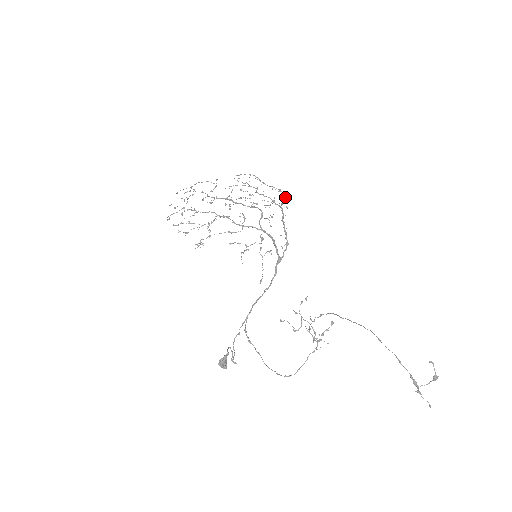
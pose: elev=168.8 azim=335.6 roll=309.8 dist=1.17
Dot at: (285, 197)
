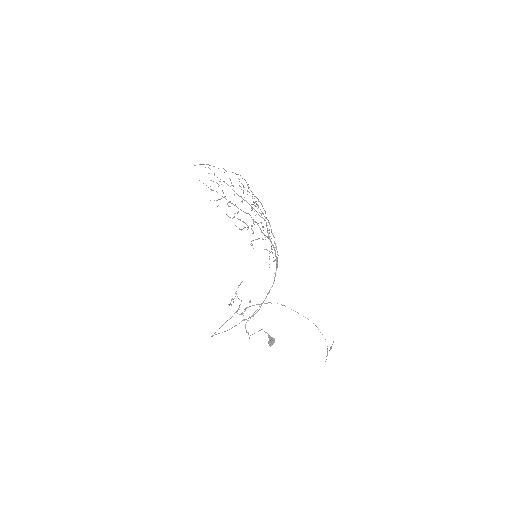
Dot at: occluded
